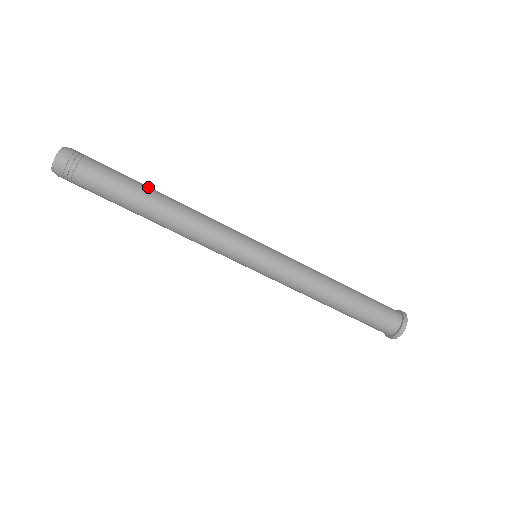
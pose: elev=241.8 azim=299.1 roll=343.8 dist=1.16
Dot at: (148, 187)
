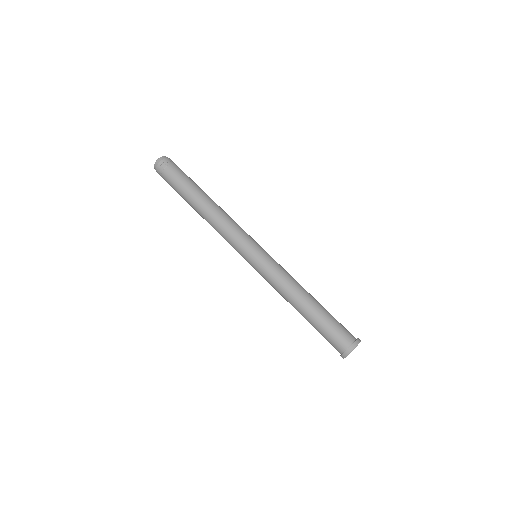
Dot at: (201, 190)
